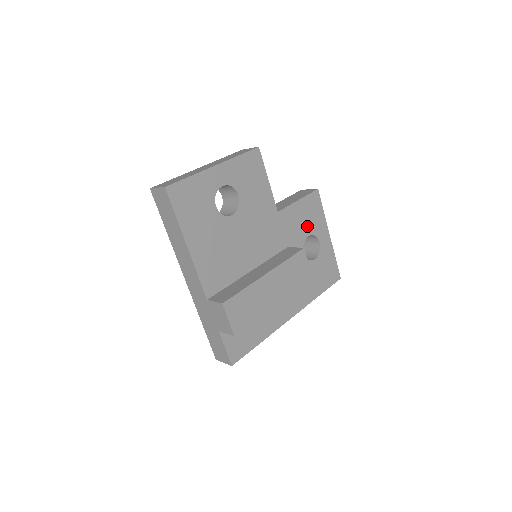
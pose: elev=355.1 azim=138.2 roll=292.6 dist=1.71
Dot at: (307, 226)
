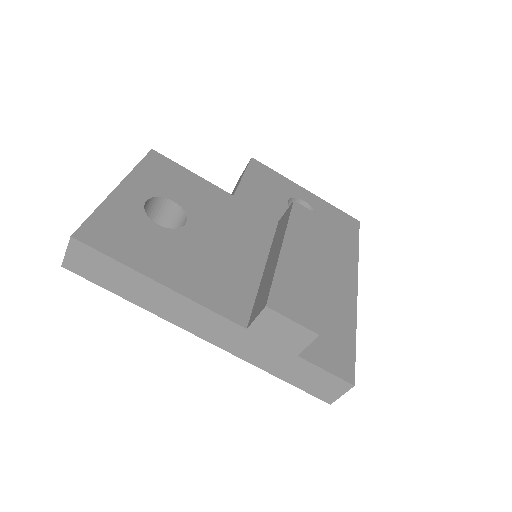
Dot at: (276, 193)
